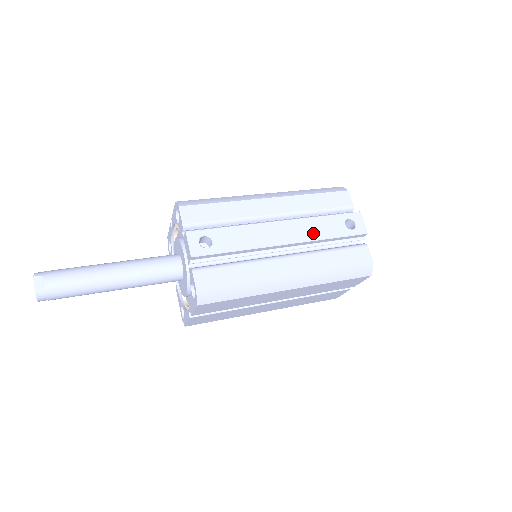
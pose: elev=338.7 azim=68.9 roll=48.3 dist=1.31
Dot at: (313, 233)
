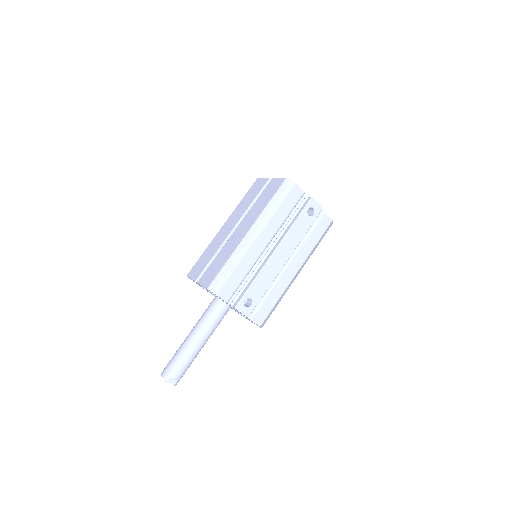
Dot at: (296, 240)
